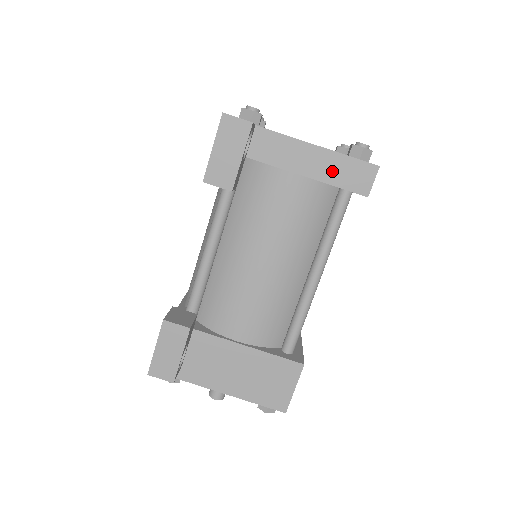
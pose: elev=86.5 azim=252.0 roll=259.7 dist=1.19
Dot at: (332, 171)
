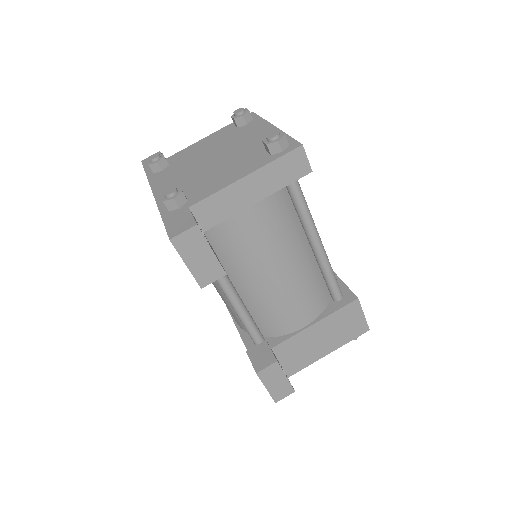
Dot at: (272, 181)
